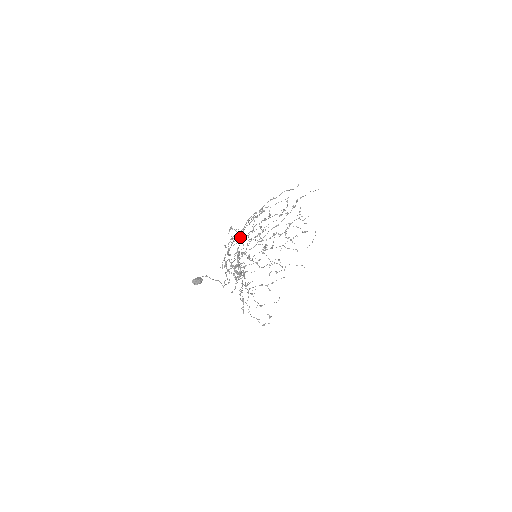
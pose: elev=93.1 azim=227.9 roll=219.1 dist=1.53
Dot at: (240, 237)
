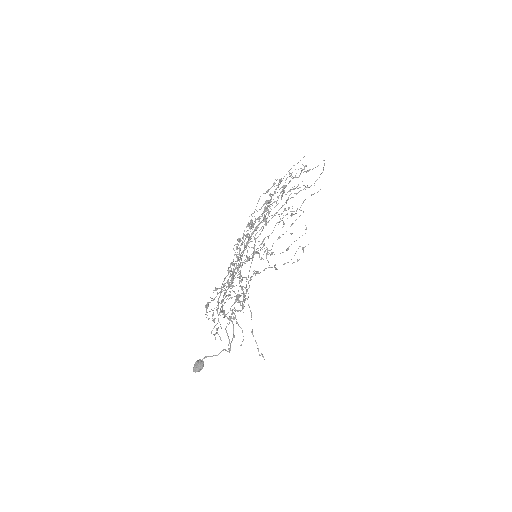
Dot at: occluded
